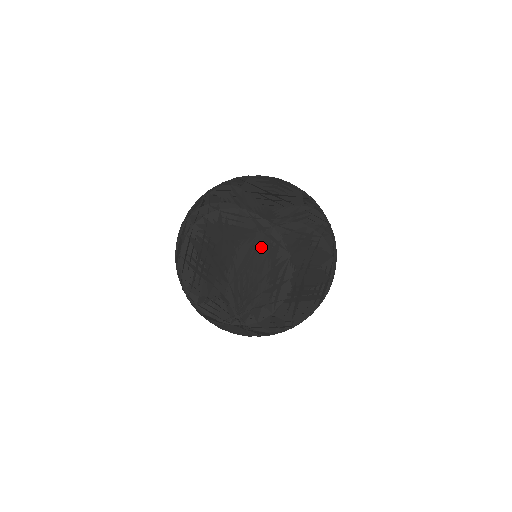
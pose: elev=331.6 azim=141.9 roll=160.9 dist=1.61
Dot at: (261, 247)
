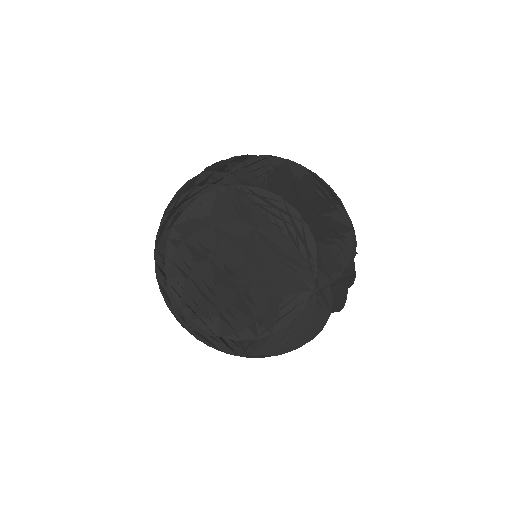
Dot at: (311, 308)
